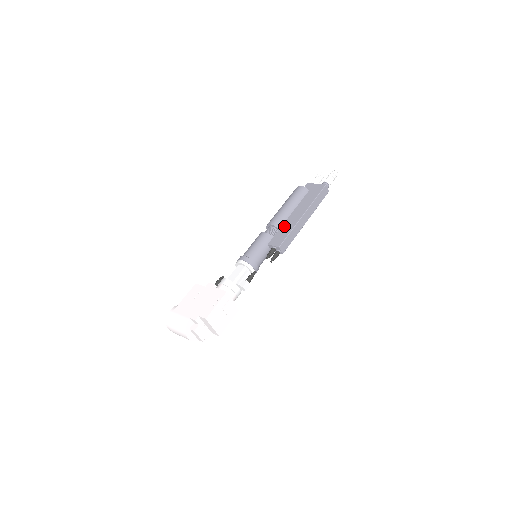
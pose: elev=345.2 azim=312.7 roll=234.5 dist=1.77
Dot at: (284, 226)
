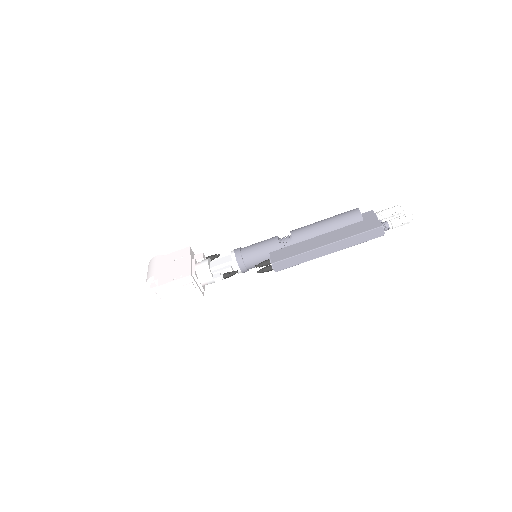
Dot at: (300, 244)
